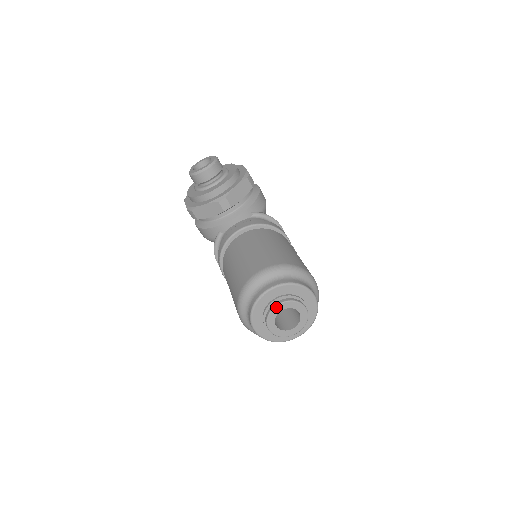
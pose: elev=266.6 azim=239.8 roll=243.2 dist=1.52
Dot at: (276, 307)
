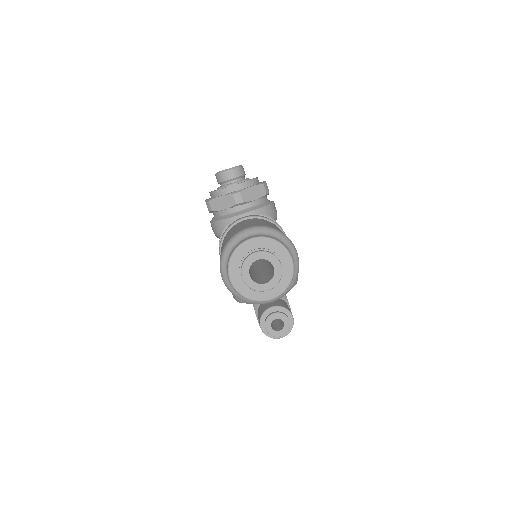
Dot at: (253, 254)
